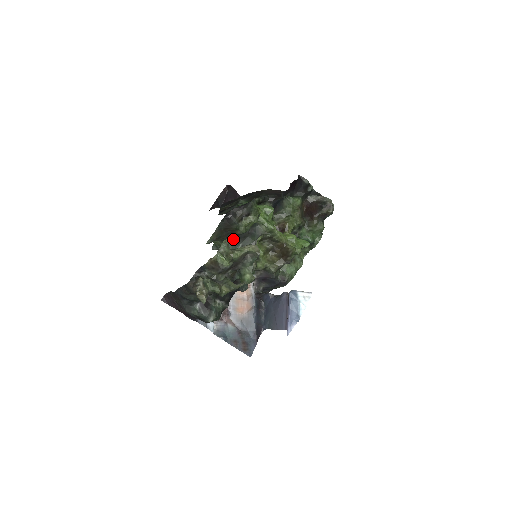
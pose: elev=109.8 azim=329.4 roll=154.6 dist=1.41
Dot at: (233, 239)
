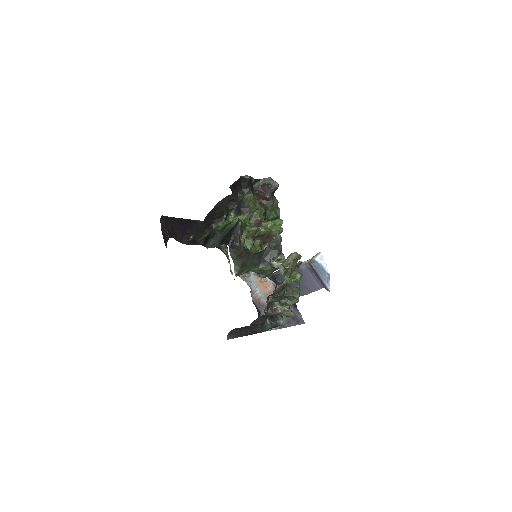
Dot at: (262, 259)
